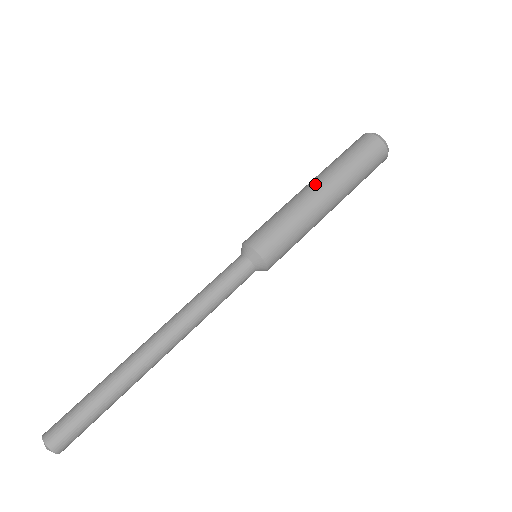
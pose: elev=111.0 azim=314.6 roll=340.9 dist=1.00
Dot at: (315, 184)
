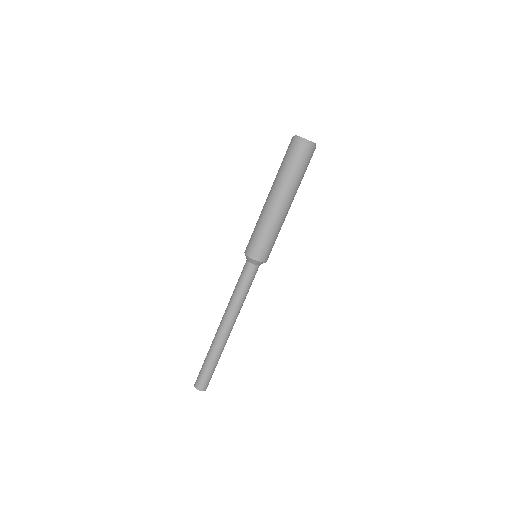
Dot at: (272, 198)
